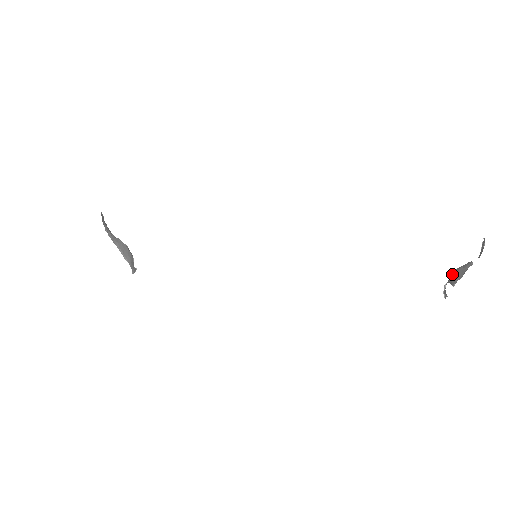
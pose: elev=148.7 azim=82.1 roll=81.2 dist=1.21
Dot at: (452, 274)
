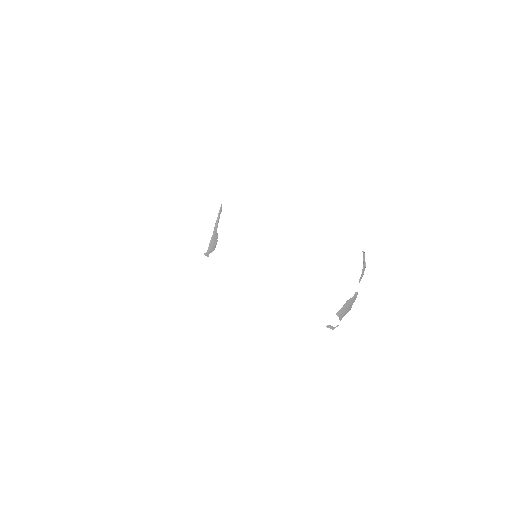
Dot at: (346, 313)
